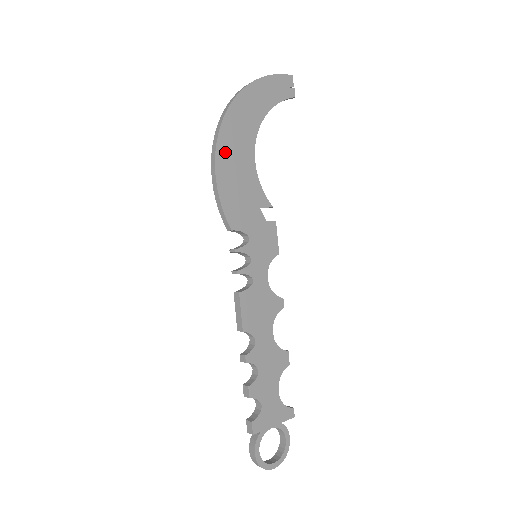
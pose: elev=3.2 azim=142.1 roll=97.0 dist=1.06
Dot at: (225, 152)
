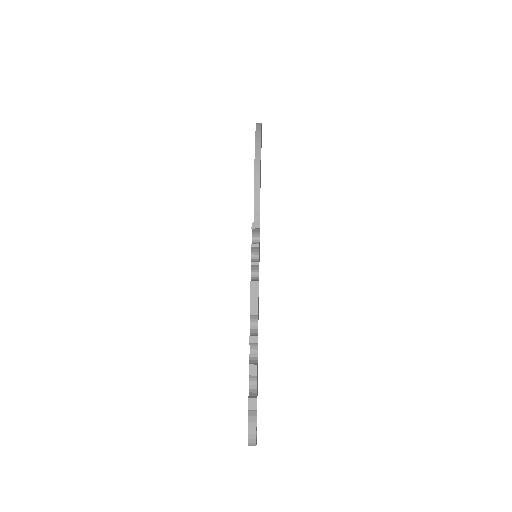
Dot at: (260, 166)
